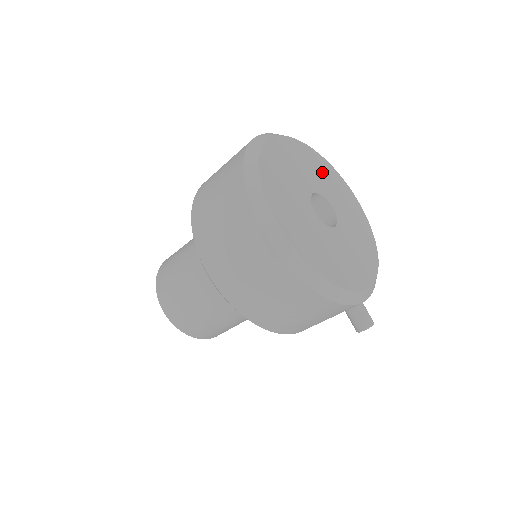
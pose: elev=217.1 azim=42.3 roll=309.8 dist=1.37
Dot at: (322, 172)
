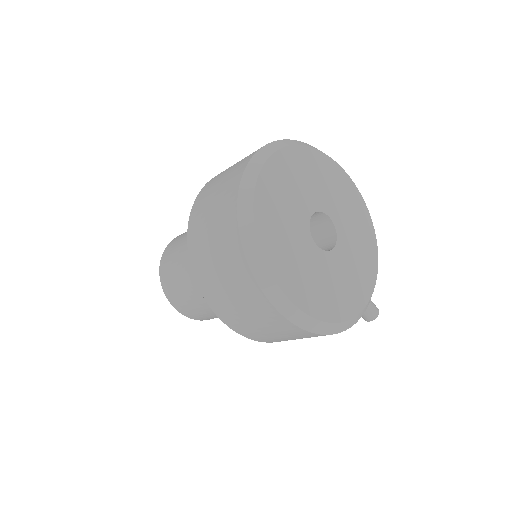
Dot at: (312, 173)
